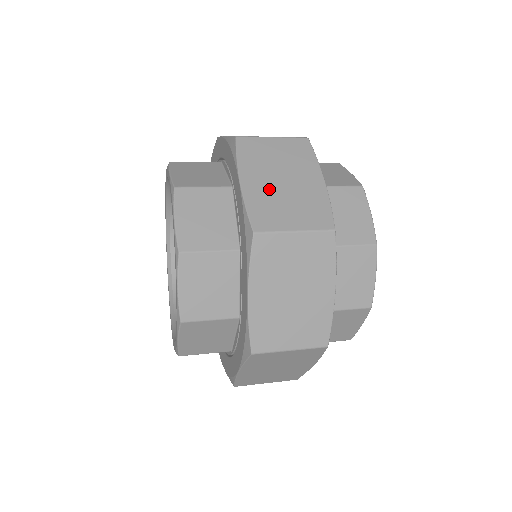
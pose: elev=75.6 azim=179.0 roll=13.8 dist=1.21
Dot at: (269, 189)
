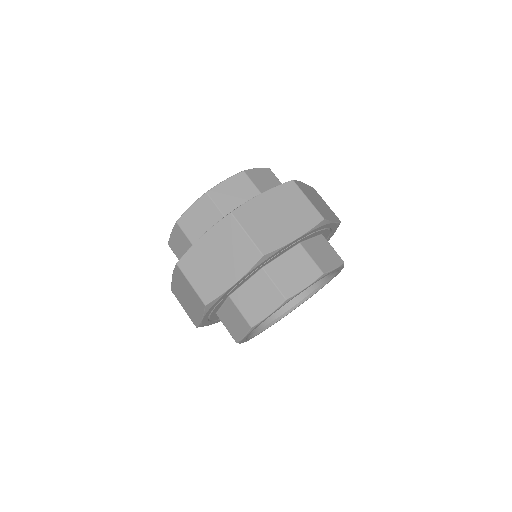
Dot at: (267, 210)
